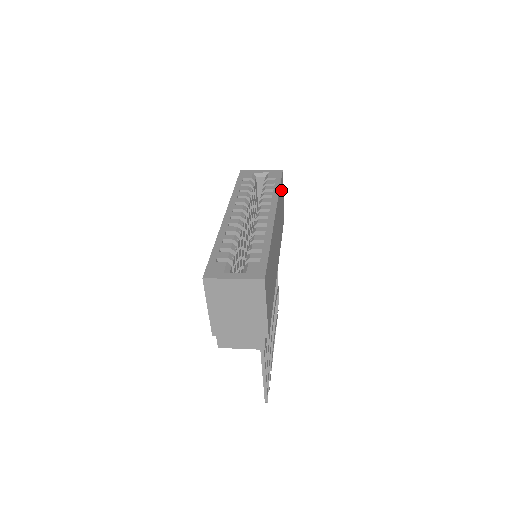
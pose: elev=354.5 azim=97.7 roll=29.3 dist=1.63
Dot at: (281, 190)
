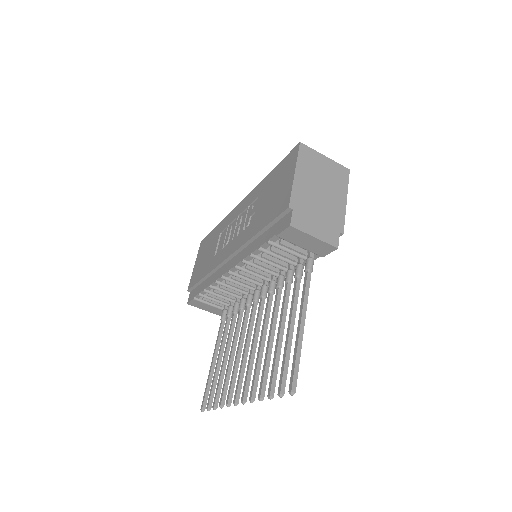
Dot at: occluded
